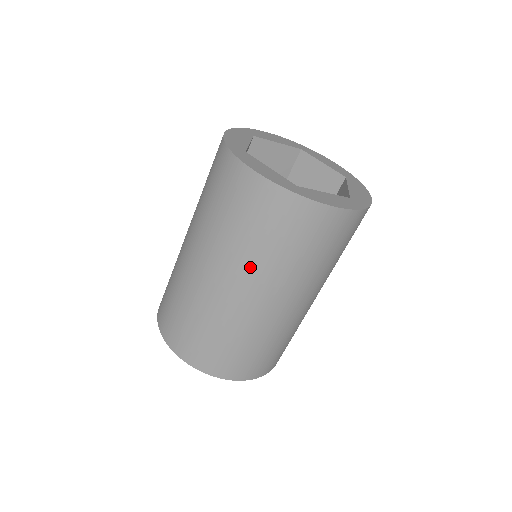
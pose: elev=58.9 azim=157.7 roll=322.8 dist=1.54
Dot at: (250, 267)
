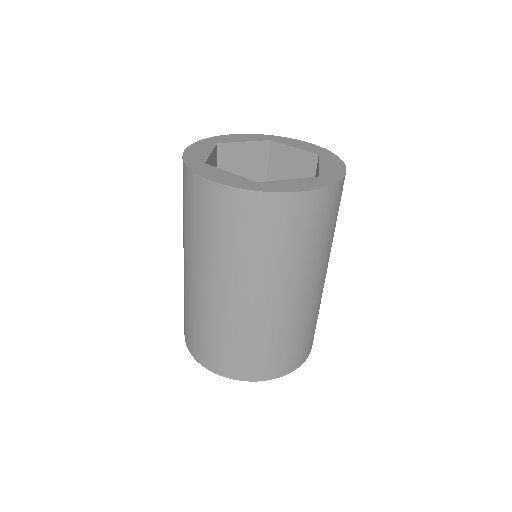
Dot at: (184, 238)
